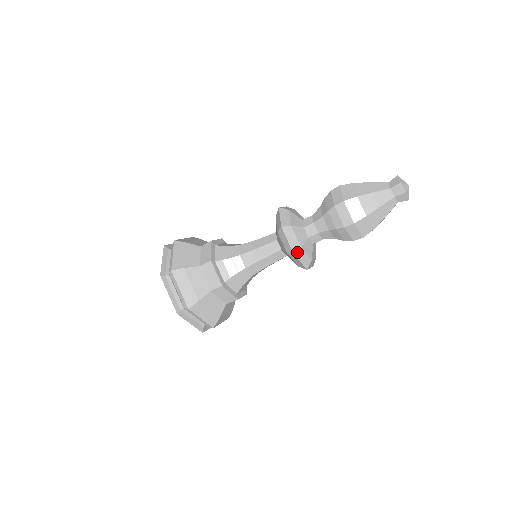
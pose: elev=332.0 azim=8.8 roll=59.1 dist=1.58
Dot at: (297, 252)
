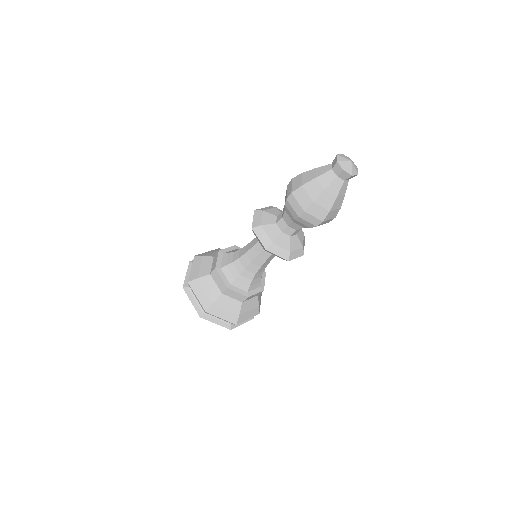
Dot at: (270, 248)
